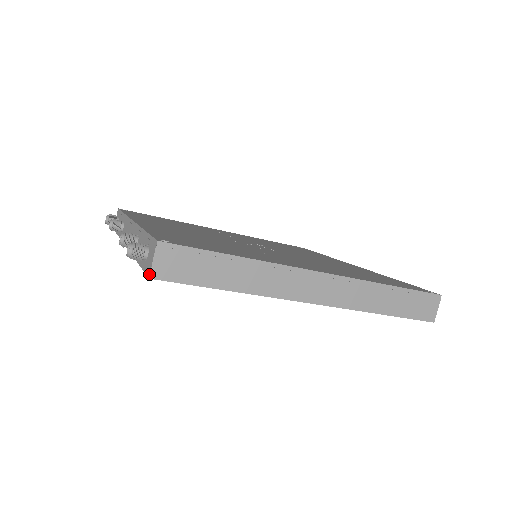
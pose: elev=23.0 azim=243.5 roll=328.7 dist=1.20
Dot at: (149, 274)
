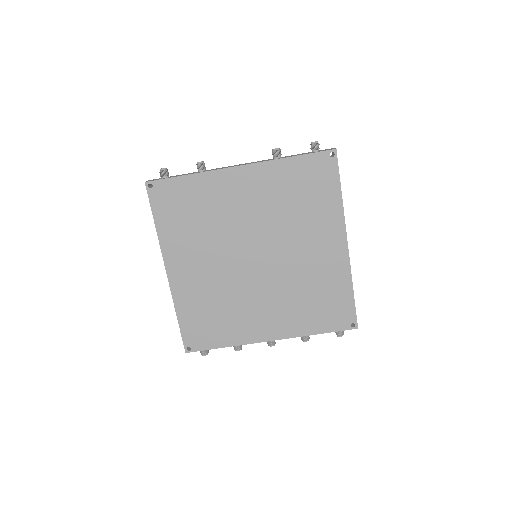
Dot at: (335, 148)
